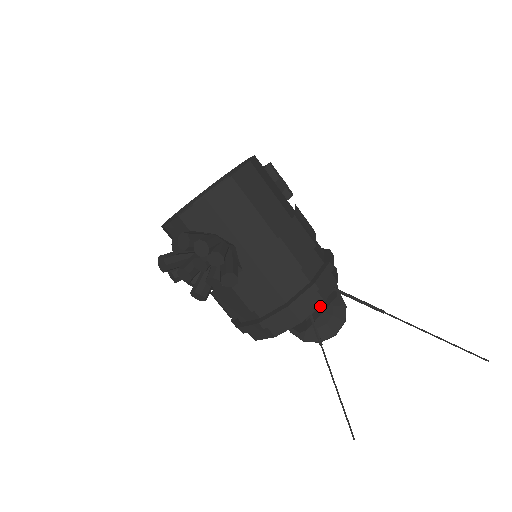
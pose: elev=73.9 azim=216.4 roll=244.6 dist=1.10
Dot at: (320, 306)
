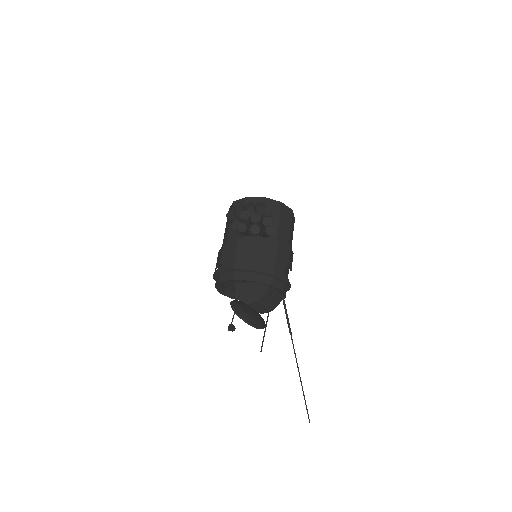
Dot at: occluded
